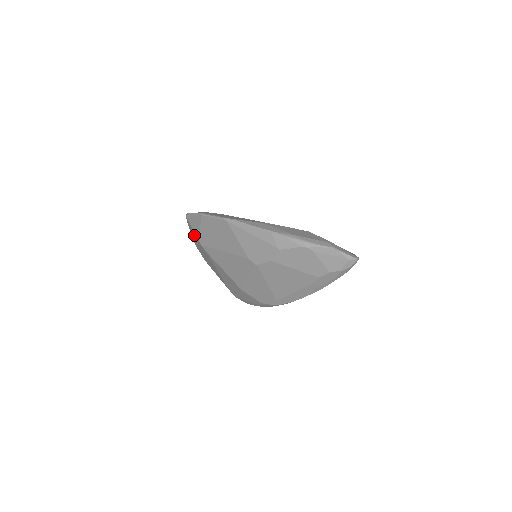
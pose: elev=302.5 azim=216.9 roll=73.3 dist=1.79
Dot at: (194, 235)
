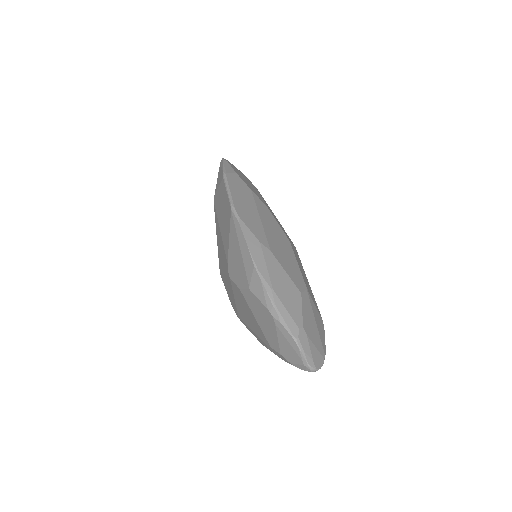
Dot at: occluded
